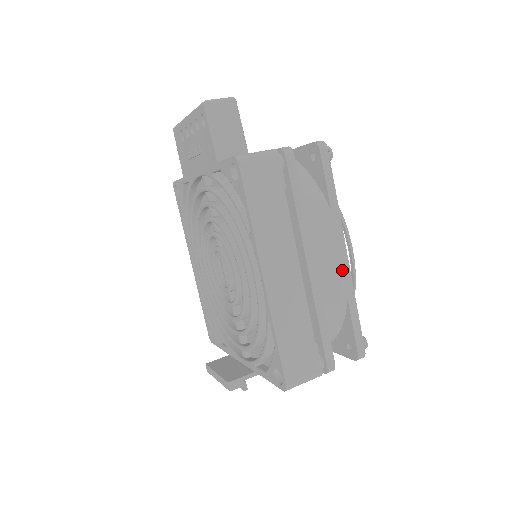
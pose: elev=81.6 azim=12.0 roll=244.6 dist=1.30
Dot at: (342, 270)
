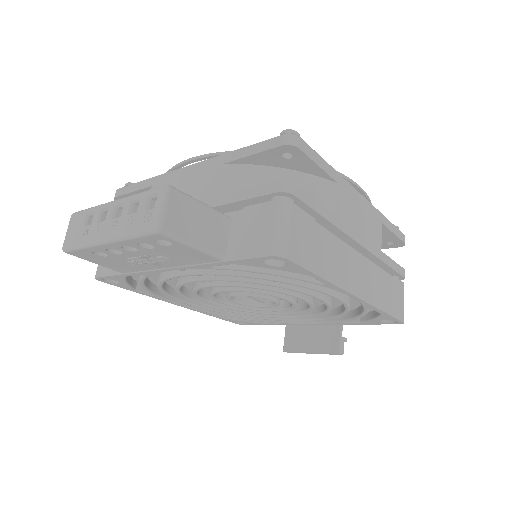
Dot at: (369, 211)
